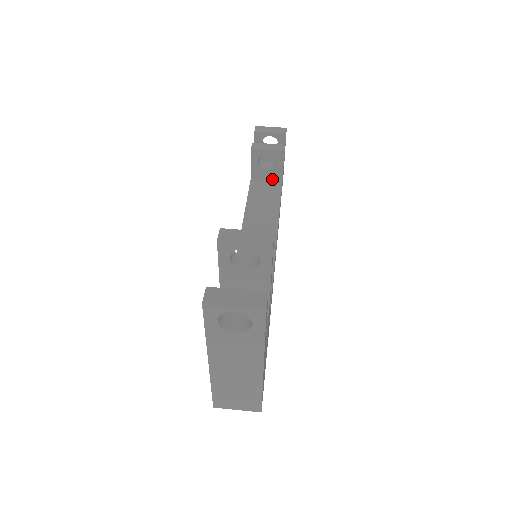
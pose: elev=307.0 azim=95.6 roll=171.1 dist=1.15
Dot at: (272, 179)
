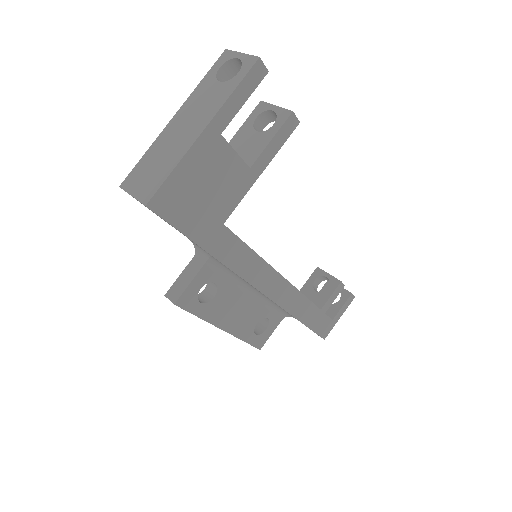
Dot at: (314, 303)
